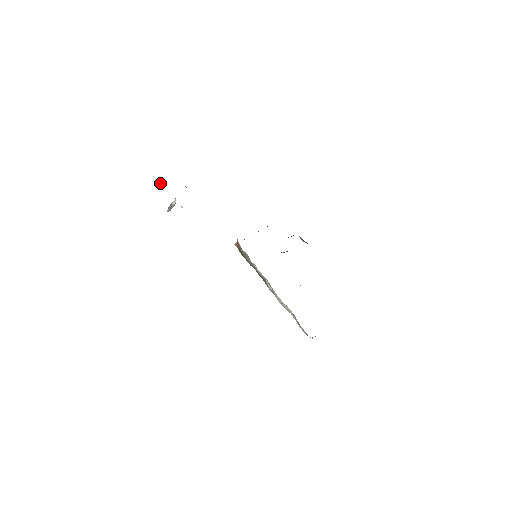
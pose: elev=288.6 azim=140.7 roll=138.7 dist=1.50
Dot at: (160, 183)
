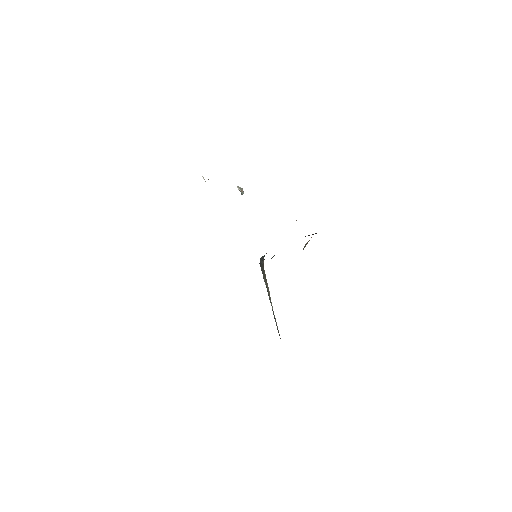
Dot at: (205, 181)
